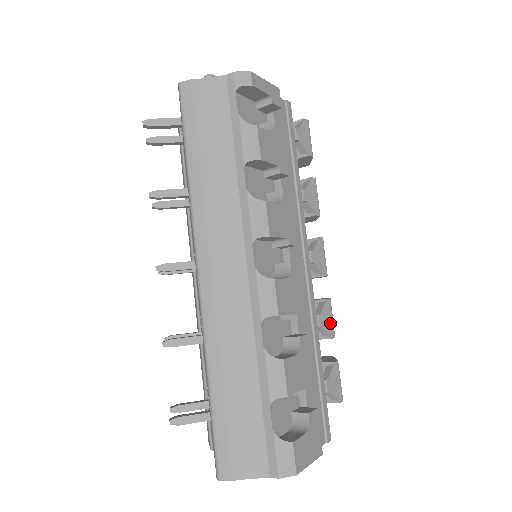
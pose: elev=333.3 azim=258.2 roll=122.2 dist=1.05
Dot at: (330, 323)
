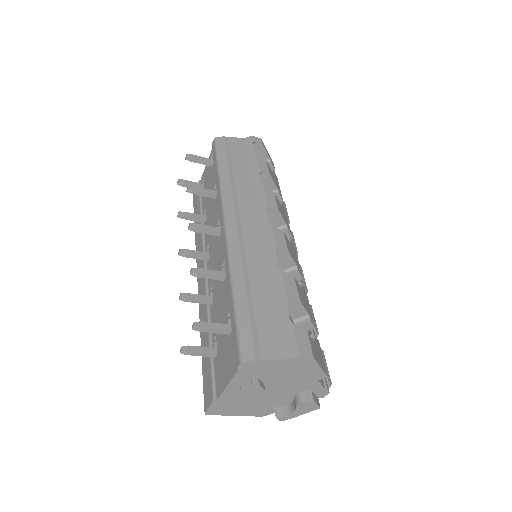
Dot at: (314, 321)
